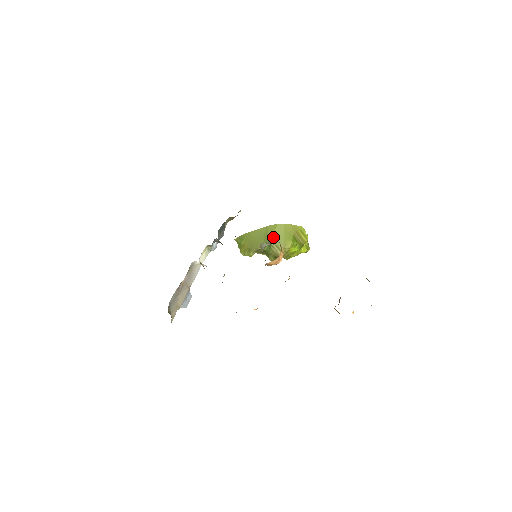
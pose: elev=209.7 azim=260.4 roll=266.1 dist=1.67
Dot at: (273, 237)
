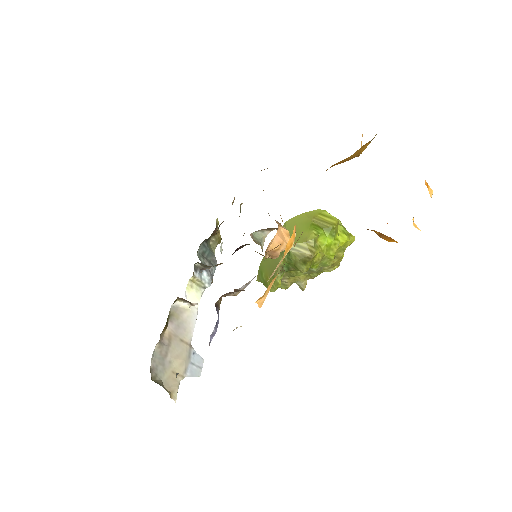
Dot at: occluded
